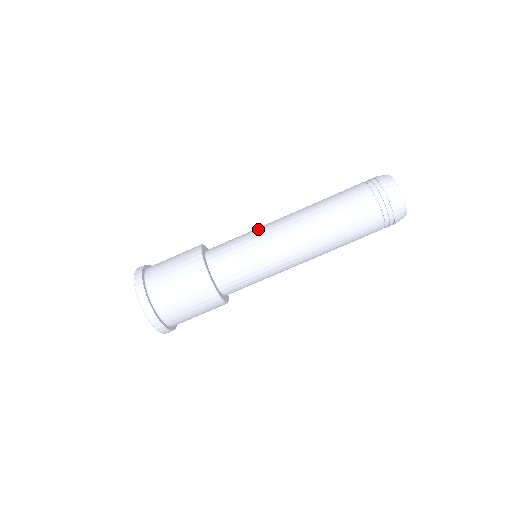
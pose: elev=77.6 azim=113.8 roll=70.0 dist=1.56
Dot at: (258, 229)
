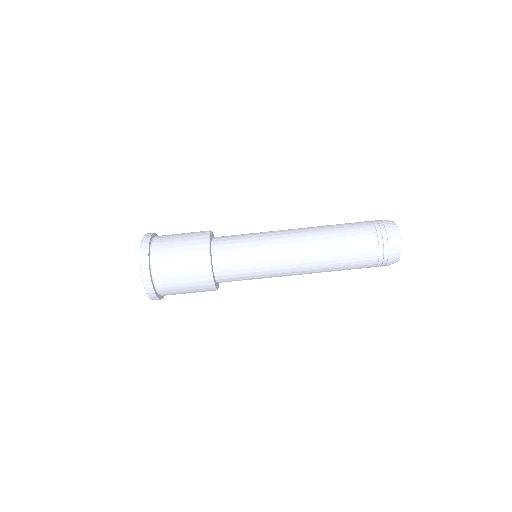
Dot at: (266, 235)
